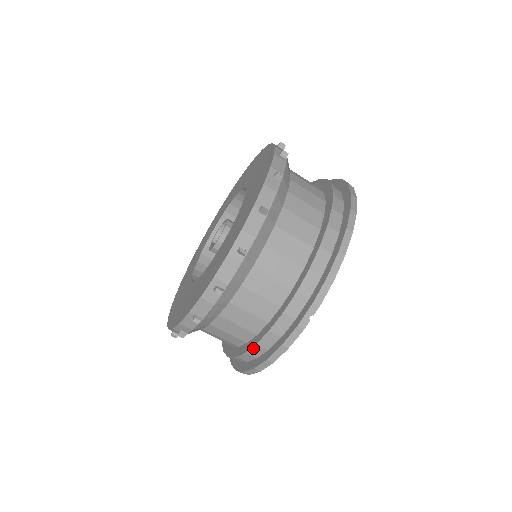
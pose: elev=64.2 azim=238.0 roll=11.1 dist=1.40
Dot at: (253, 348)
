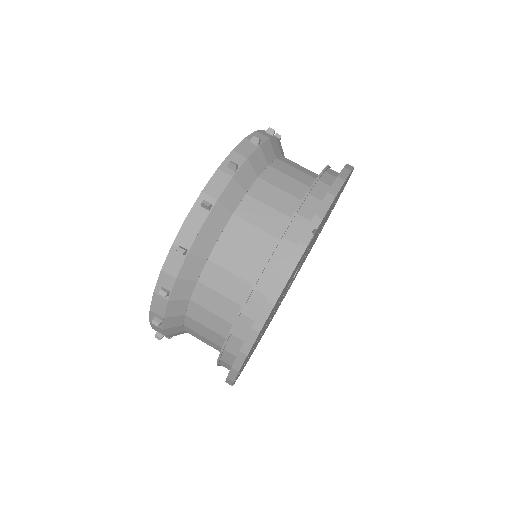
Dot at: (249, 300)
